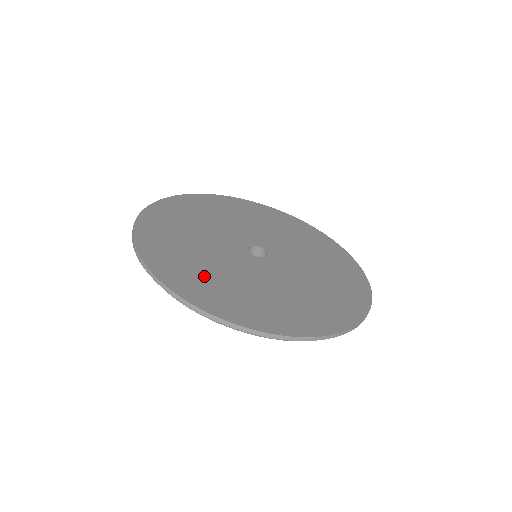
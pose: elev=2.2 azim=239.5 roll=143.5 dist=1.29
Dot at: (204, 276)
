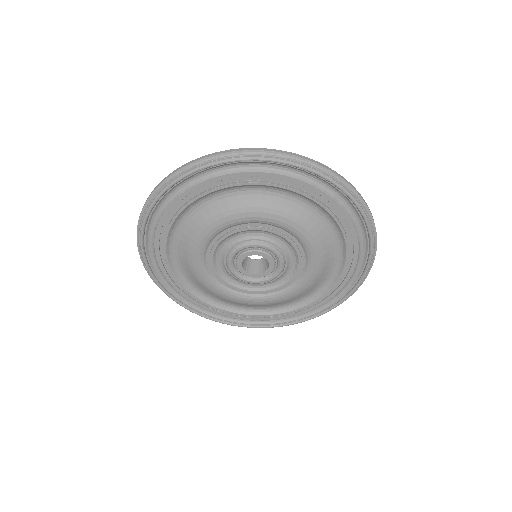
Dot at: occluded
